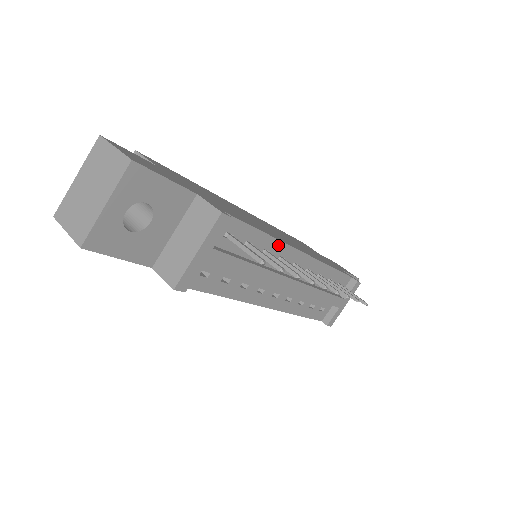
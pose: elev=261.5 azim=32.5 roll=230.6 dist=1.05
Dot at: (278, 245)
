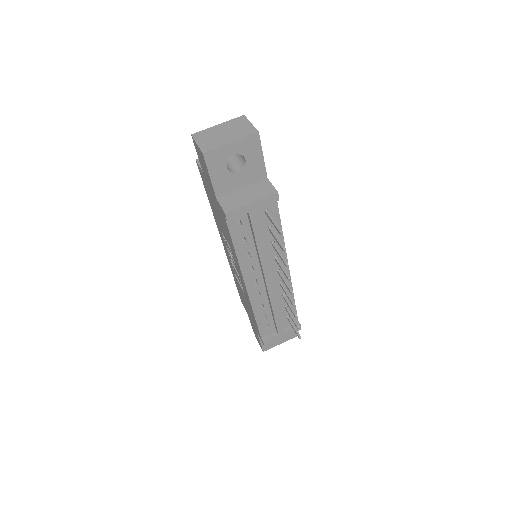
Dot at: occluded
